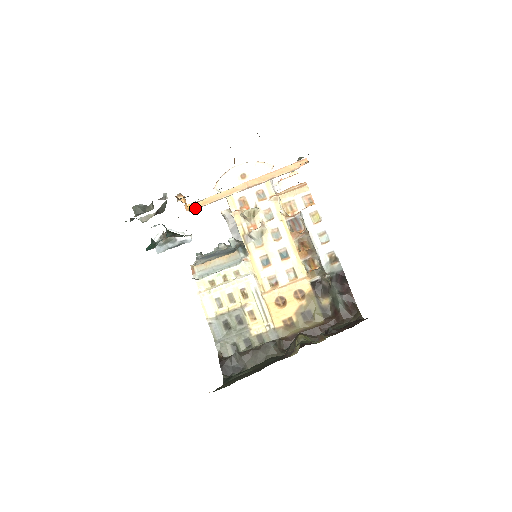
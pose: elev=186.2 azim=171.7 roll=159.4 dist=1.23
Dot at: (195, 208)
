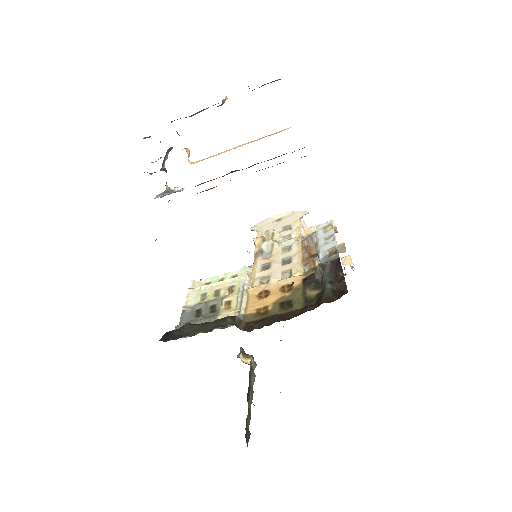
Dot at: occluded
